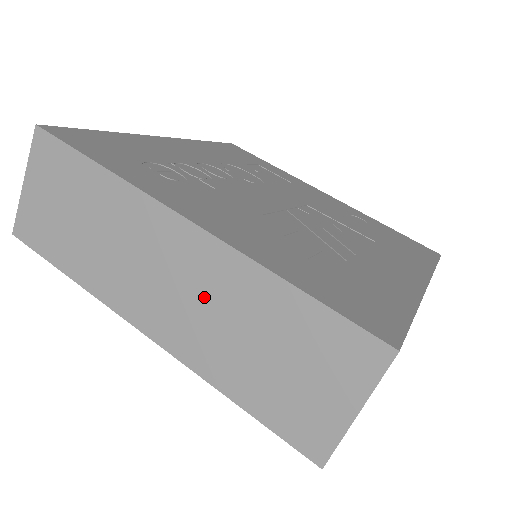
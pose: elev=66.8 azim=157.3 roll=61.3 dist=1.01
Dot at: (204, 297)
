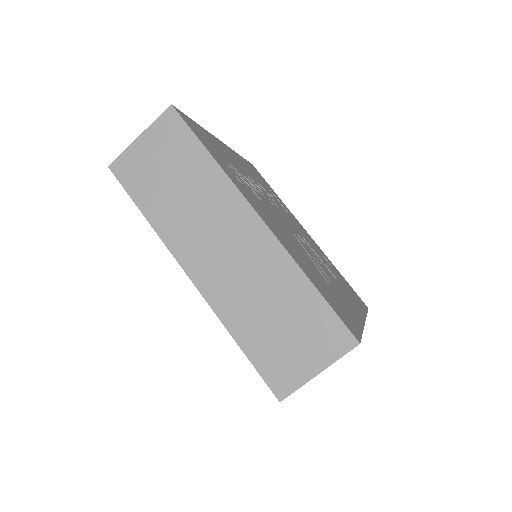
Dot at: (248, 269)
